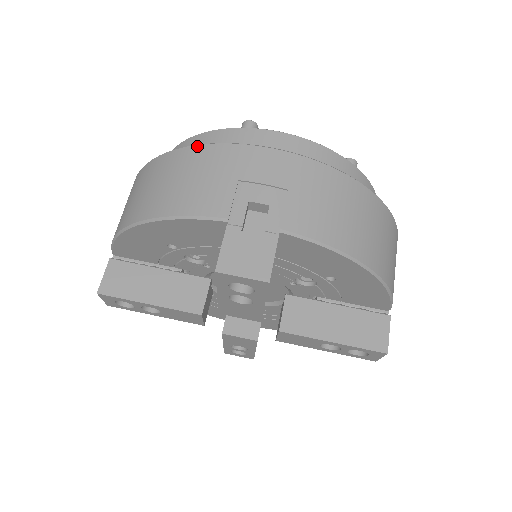
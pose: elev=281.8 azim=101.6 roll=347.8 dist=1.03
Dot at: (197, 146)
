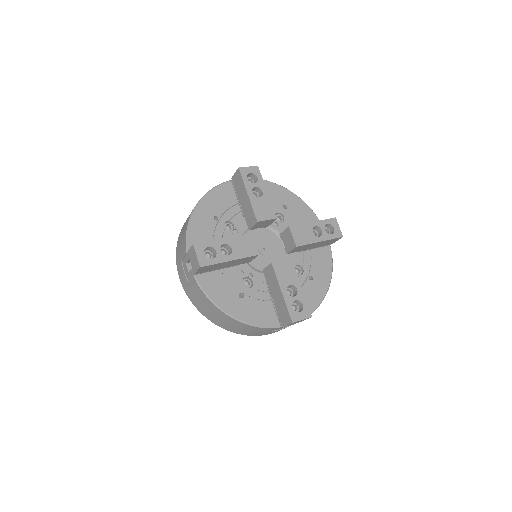
Dot at: occluded
